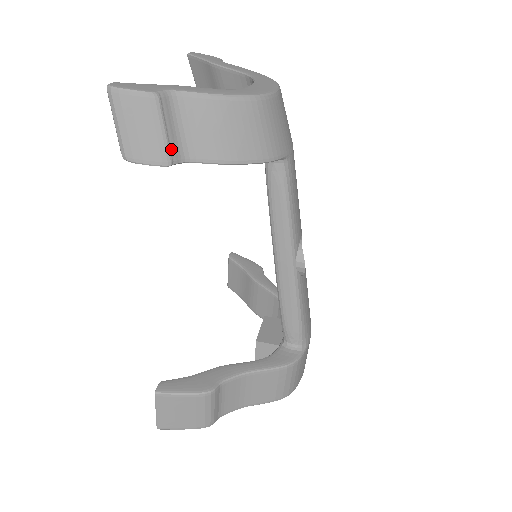
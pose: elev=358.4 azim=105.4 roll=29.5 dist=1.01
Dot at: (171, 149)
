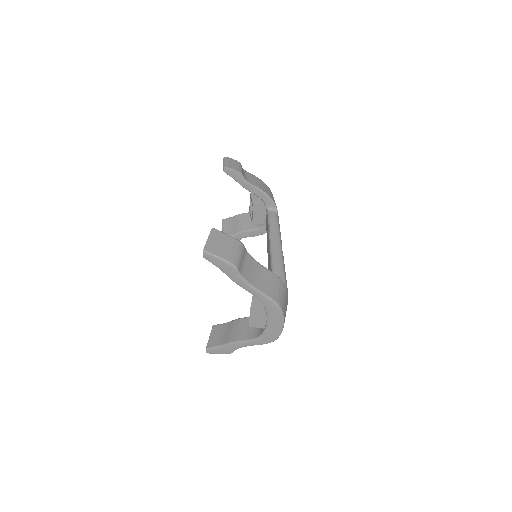
Dot at: (242, 173)
